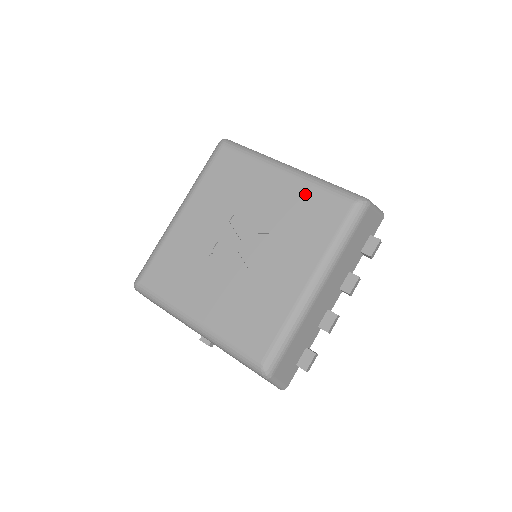
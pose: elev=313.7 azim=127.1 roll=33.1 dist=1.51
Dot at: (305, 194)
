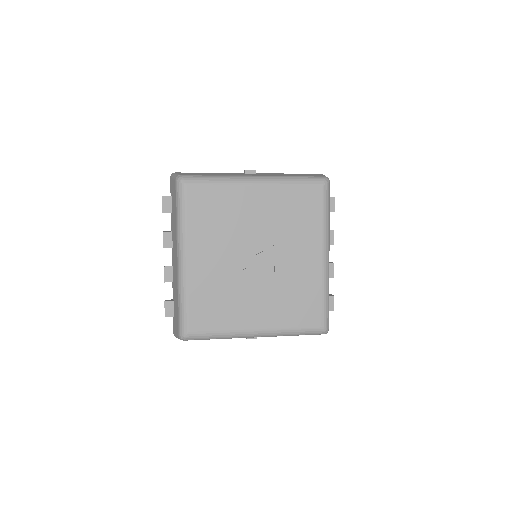
Dot at: (284, 195)
